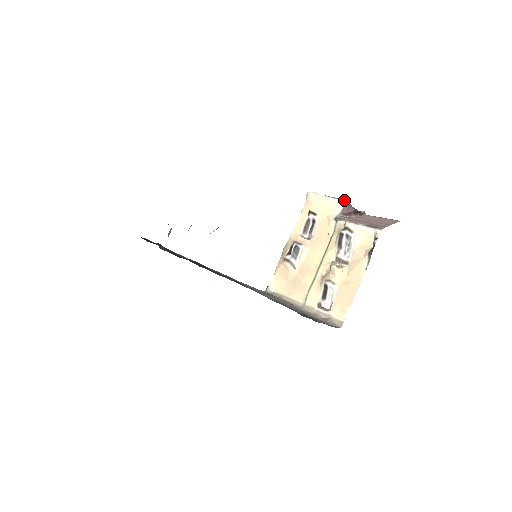
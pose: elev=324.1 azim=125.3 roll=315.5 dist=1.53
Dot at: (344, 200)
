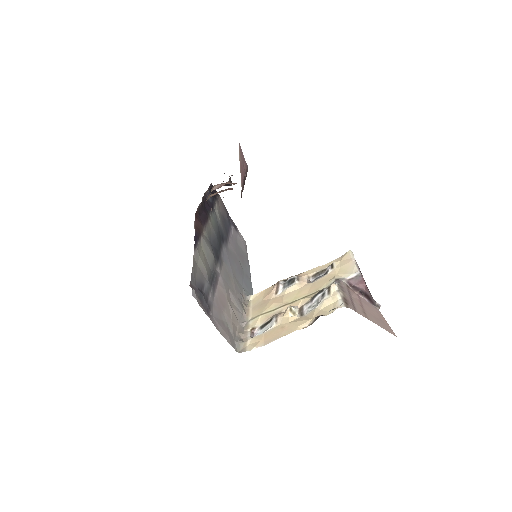
Dot at: (360, 272)
